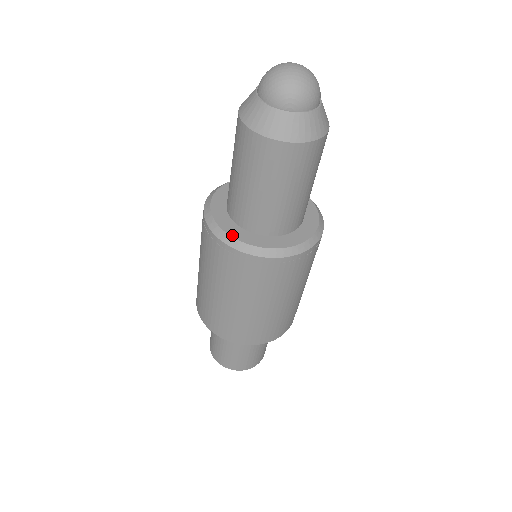
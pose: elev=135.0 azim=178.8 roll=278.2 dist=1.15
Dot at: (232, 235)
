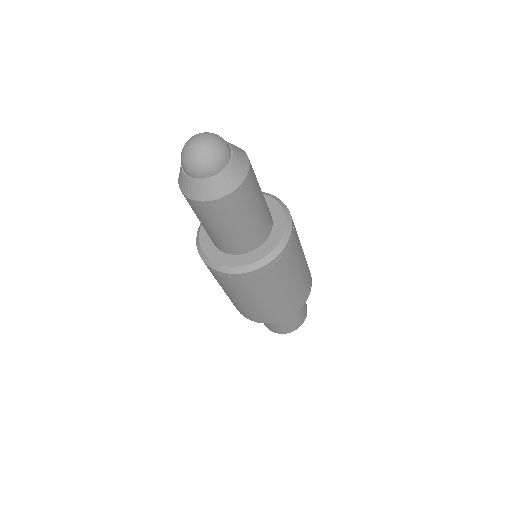
Dot at: (201, 228)
